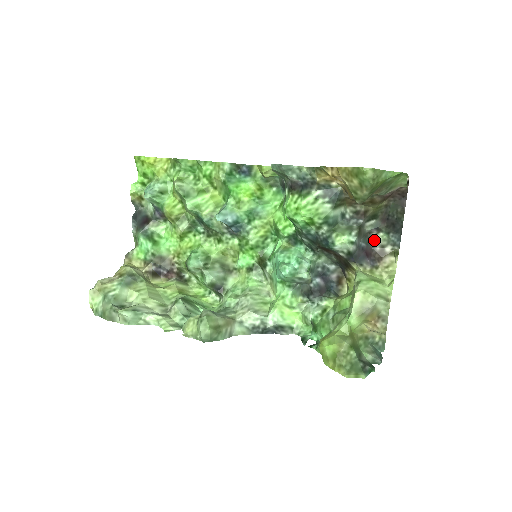
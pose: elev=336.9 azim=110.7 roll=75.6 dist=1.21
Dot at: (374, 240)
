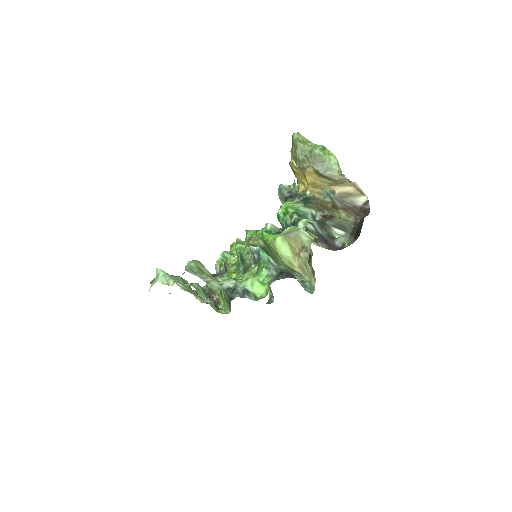
Dot at: (338, 240)
